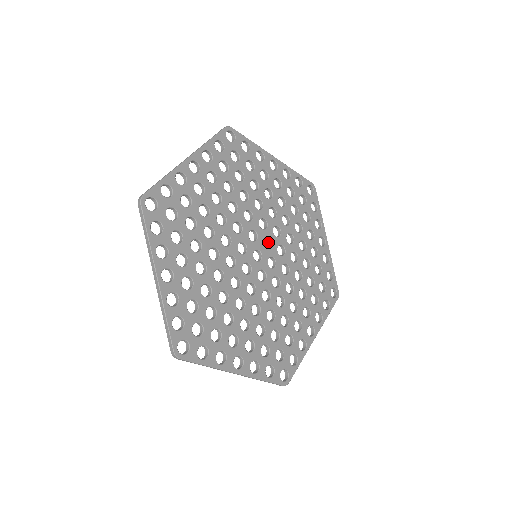
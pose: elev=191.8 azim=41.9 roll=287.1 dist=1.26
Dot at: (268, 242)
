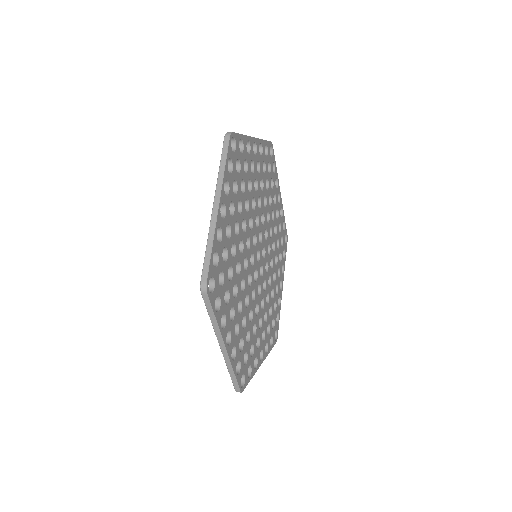
Dot at: occluded
